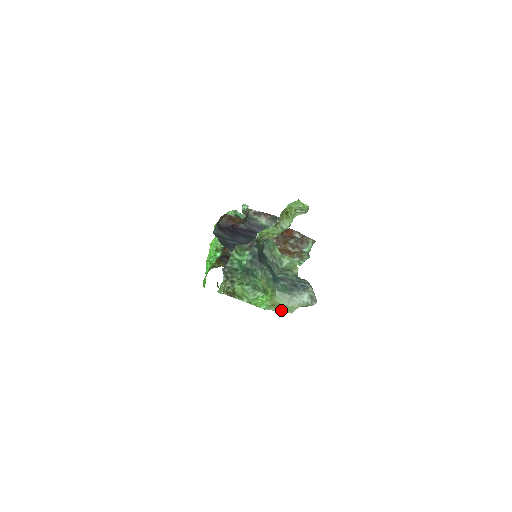
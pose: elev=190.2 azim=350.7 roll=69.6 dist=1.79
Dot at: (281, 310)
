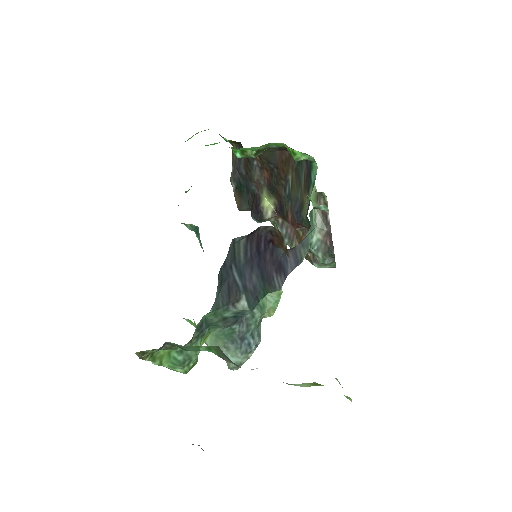
Dot at: occluded
